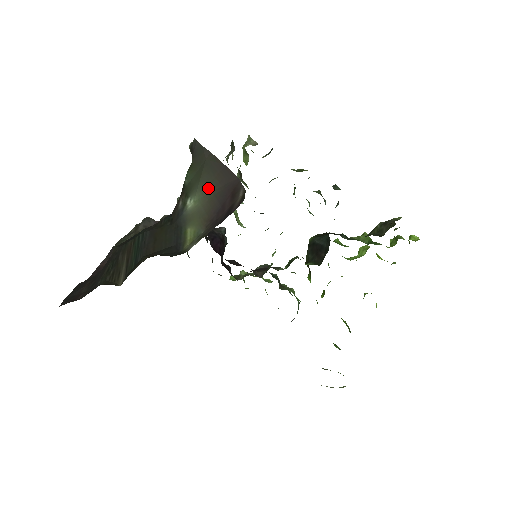
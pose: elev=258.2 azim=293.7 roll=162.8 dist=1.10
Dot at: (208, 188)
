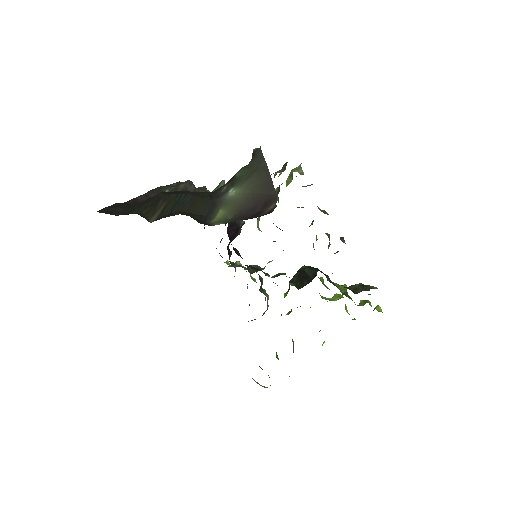
Dot at: (251, 189)
